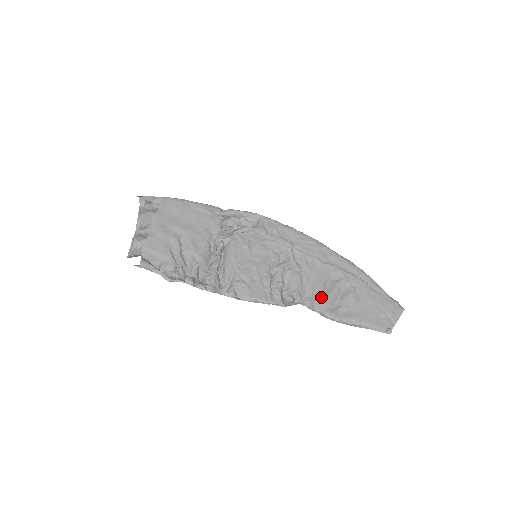
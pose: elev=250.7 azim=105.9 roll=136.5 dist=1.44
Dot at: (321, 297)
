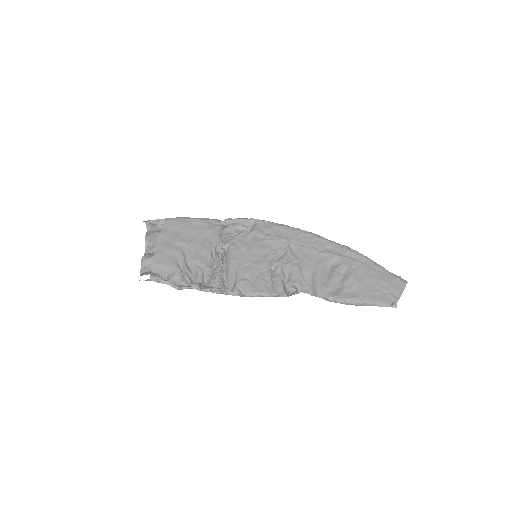
Dot at: (322, 283)
